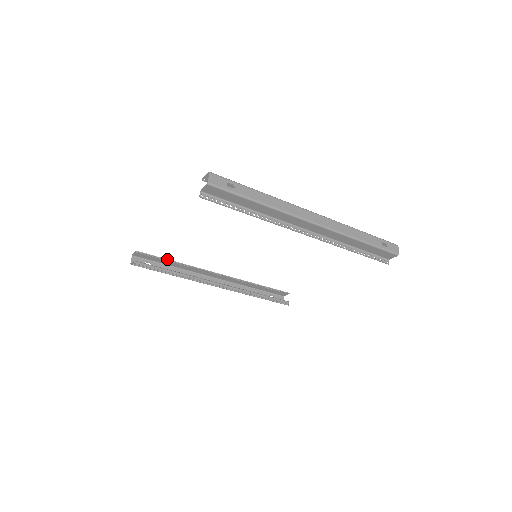
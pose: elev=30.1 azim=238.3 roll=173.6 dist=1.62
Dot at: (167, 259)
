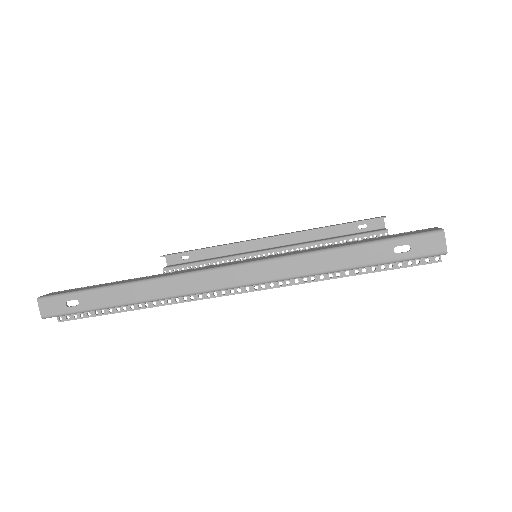
Dot at: (197, 250)
